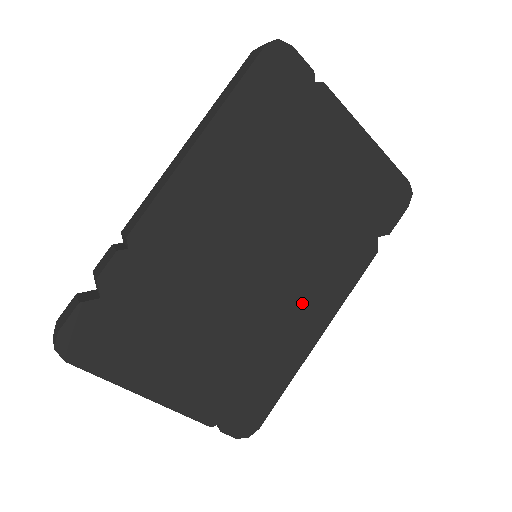
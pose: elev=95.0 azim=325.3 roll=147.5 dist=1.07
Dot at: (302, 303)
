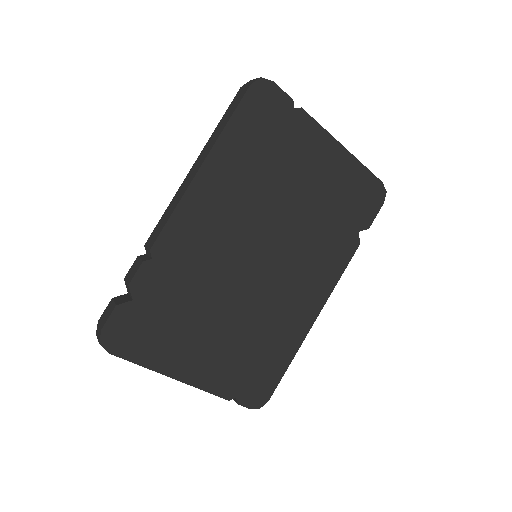
Dot at: (298, 292)
